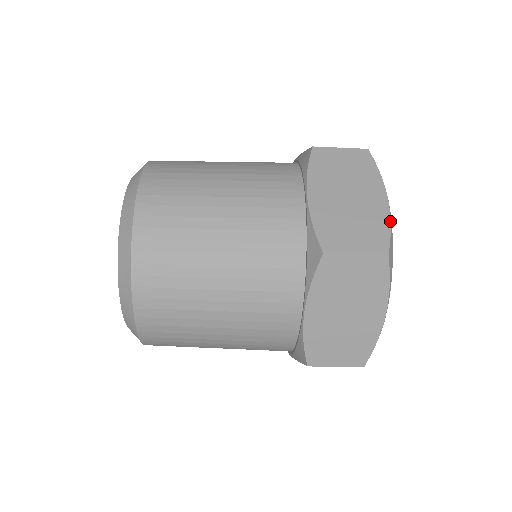
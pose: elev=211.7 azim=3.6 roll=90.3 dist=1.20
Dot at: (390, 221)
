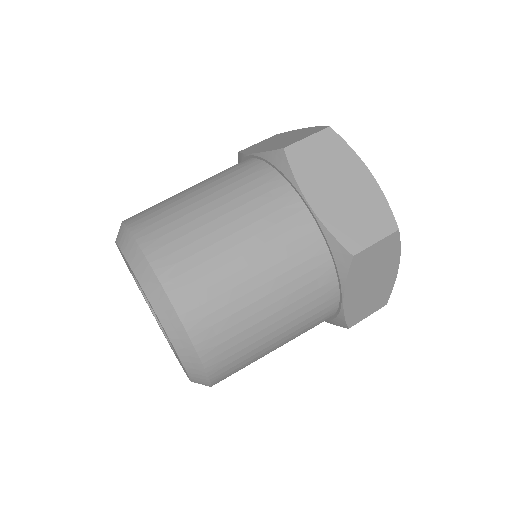
Dot at: (384, 195)
